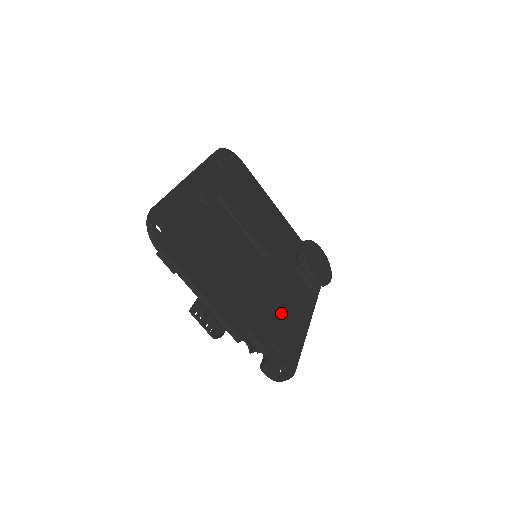
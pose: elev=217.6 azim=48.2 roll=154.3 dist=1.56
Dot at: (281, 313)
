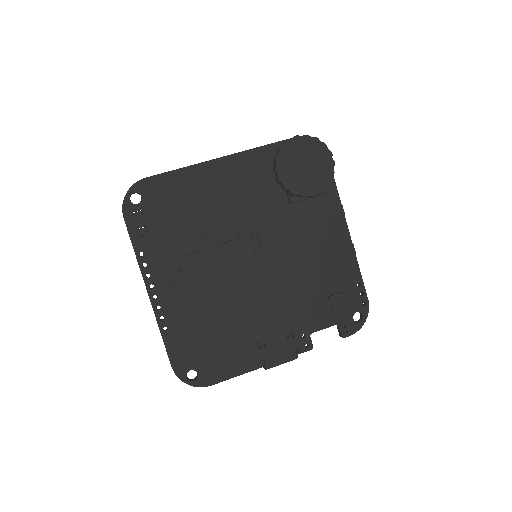
Dot at: (319, 273)
